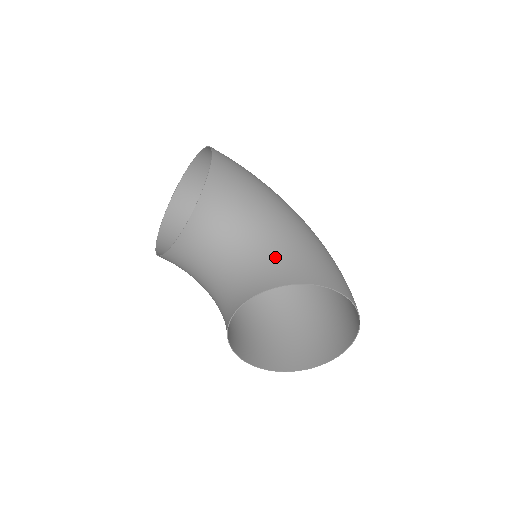
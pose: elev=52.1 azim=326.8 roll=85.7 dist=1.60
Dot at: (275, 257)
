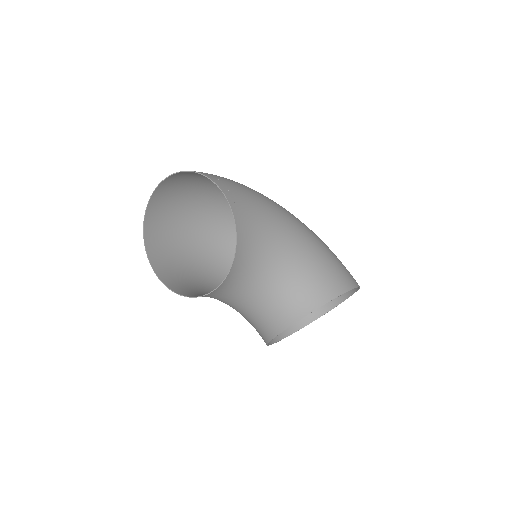
Dot at: (306, 278)
